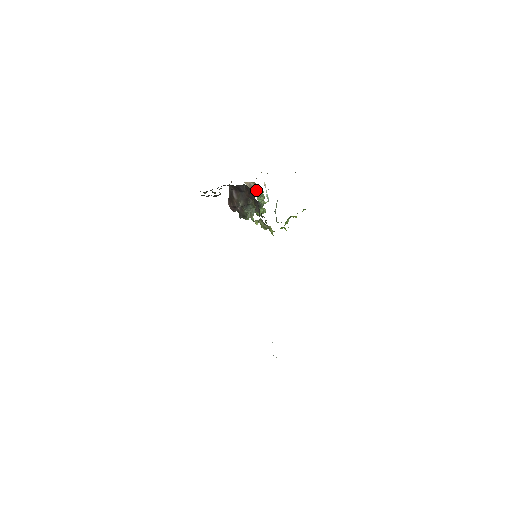
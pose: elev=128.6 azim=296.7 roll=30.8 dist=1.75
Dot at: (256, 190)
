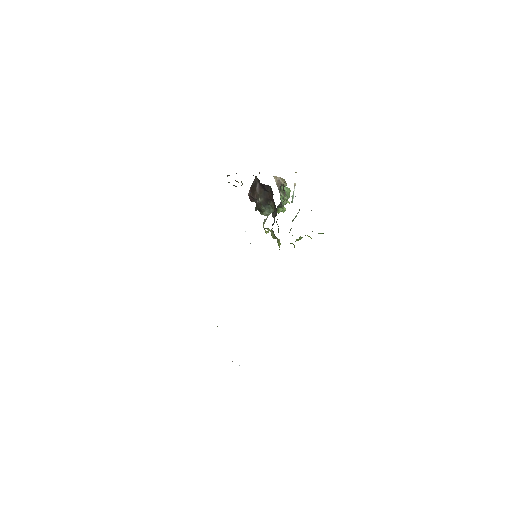
Dot at: occluded
